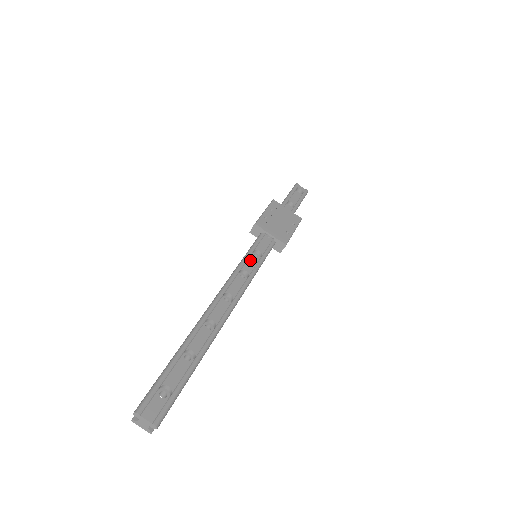
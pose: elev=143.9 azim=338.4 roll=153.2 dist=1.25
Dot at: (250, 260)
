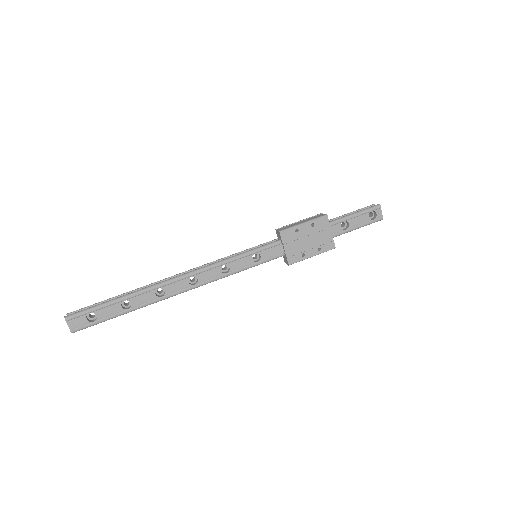
Dot at: (243, 260)
